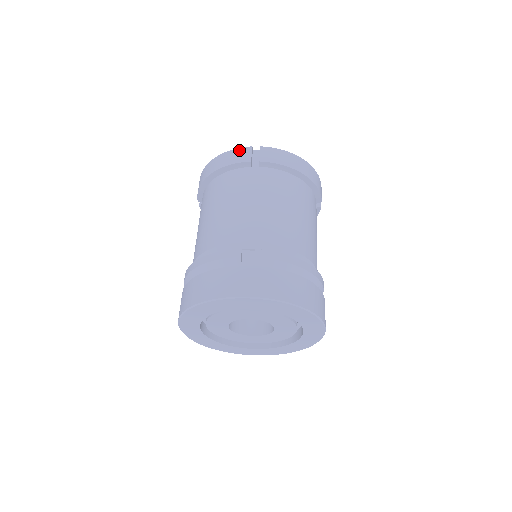
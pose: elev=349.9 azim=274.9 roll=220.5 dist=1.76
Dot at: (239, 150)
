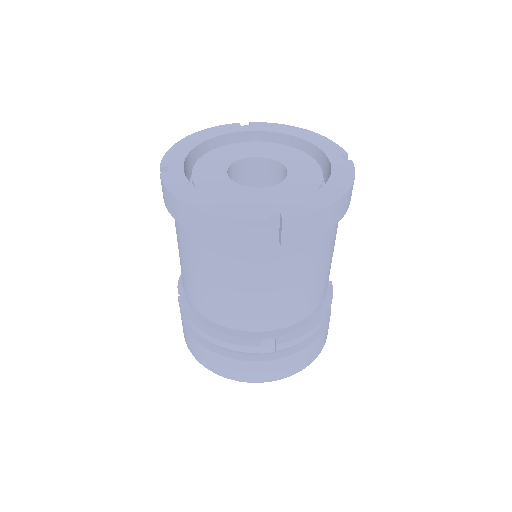
Dot at: (247, 225)
